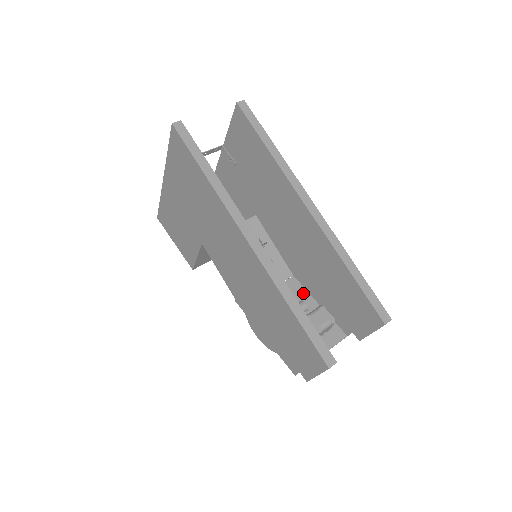
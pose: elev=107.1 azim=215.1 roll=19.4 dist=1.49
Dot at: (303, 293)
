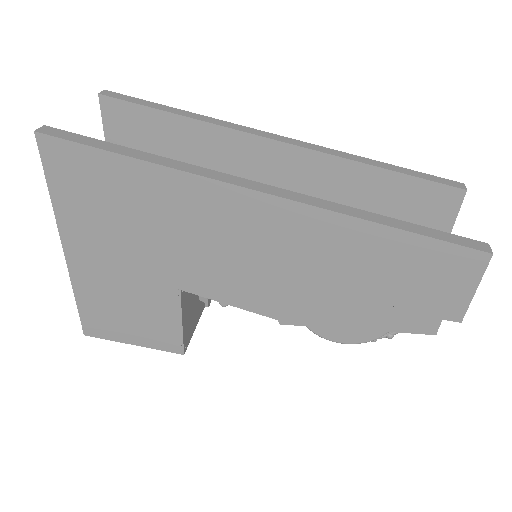
Dot at: occluded
